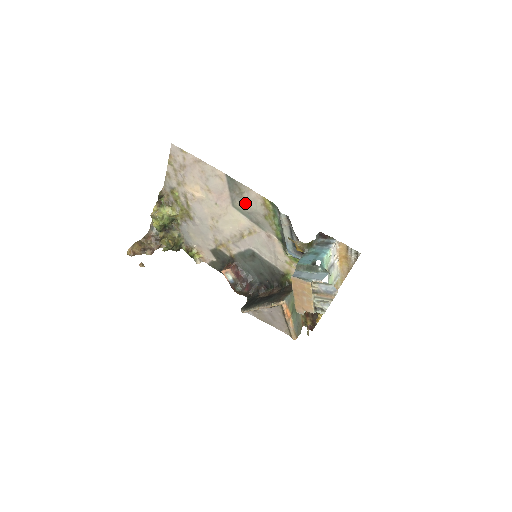
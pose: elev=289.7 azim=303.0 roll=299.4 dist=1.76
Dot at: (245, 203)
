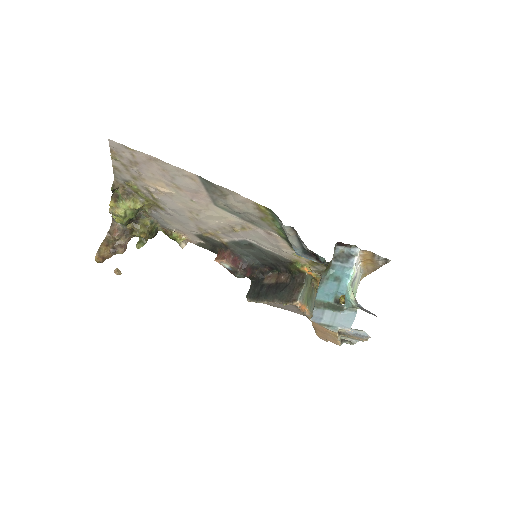
Dot at: (231, 204)
